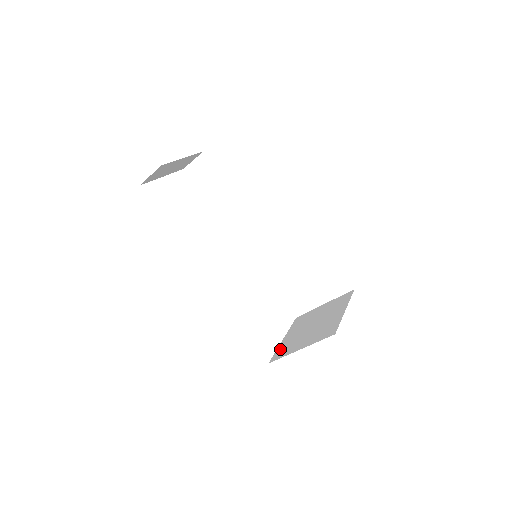
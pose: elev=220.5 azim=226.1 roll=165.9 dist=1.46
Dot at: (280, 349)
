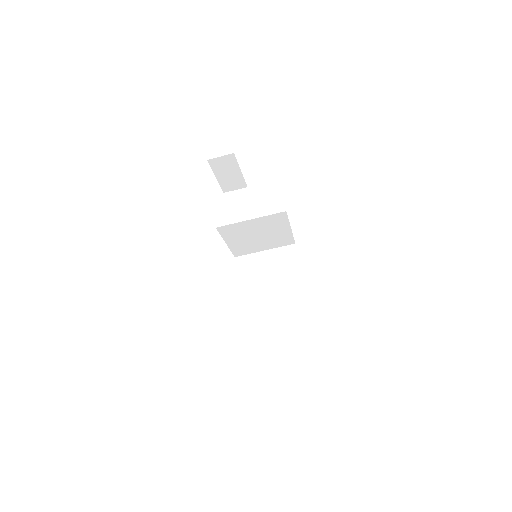
Dot at: occluded
